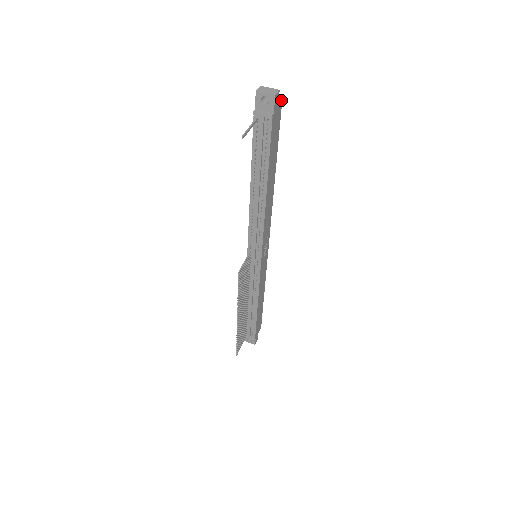
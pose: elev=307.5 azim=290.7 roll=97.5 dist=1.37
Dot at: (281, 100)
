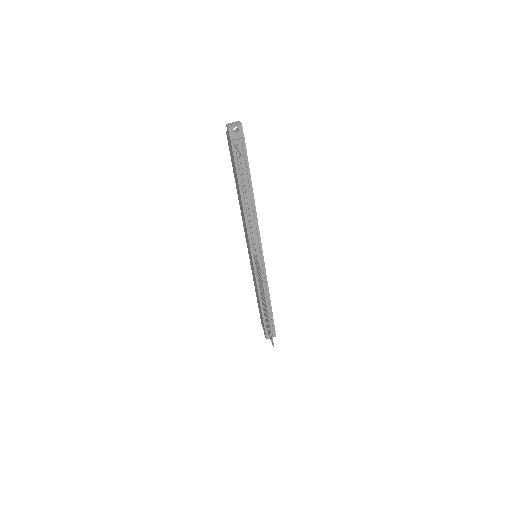
Dot at: occluded
